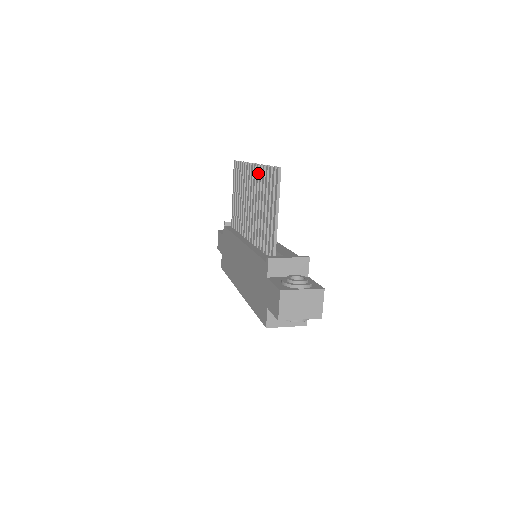
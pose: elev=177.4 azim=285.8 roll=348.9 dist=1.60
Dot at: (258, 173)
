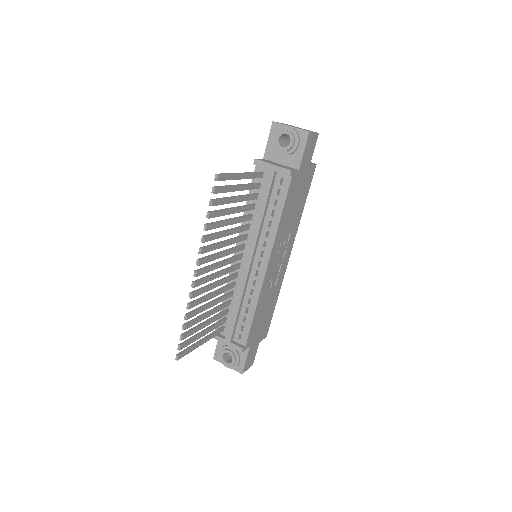
Dot at: (194, 295)
